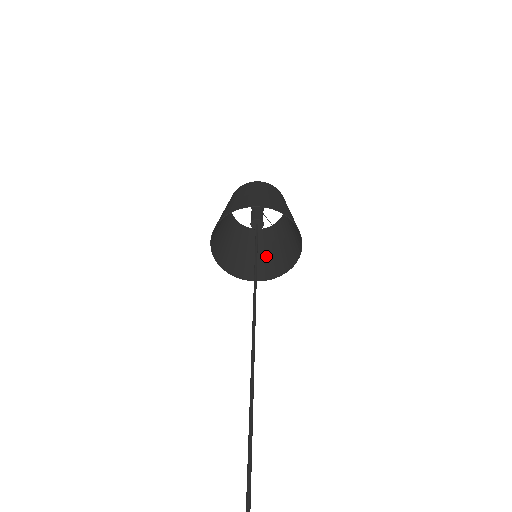
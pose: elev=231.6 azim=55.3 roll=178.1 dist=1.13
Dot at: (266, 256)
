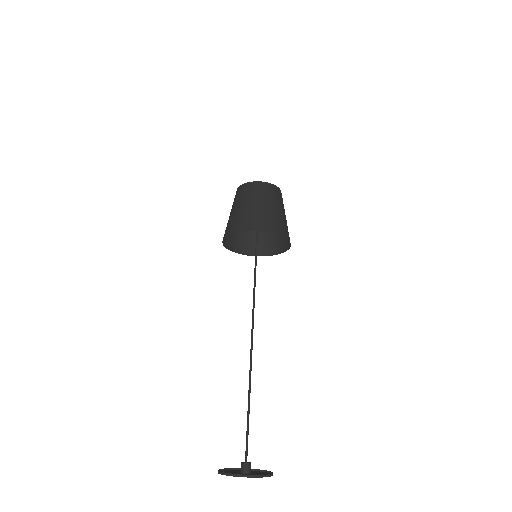
Dot at: occluded
